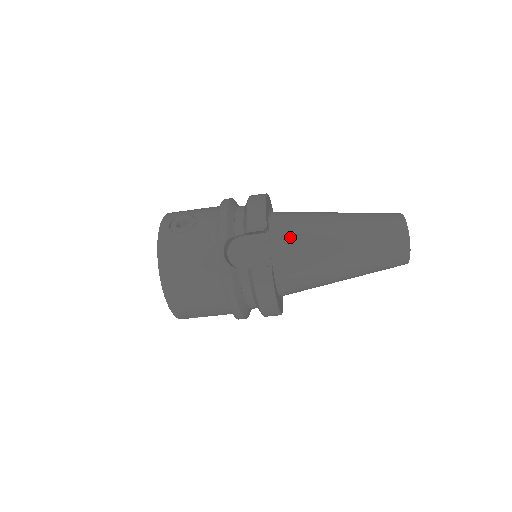
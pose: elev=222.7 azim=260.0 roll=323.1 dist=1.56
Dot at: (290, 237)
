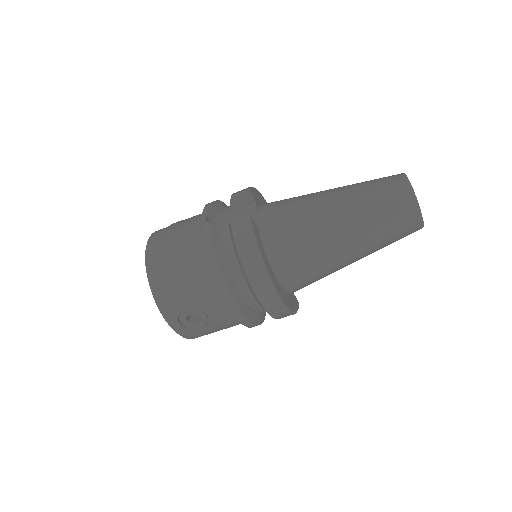
Dot at: (277, 204)
